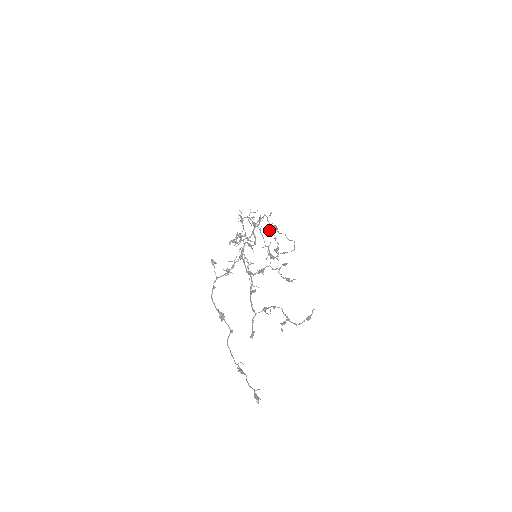
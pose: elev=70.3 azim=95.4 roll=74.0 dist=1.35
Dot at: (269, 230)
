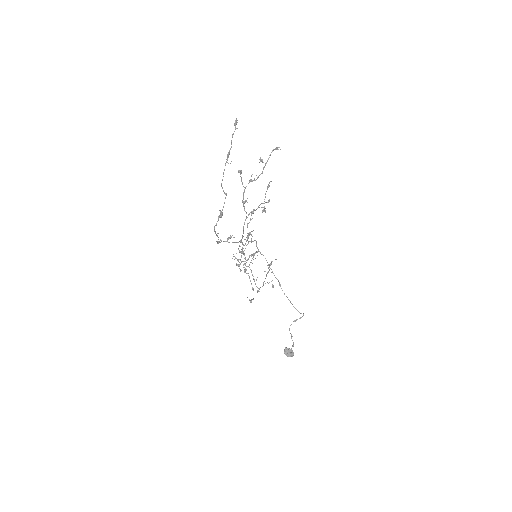
Dot at: (284, 349)
